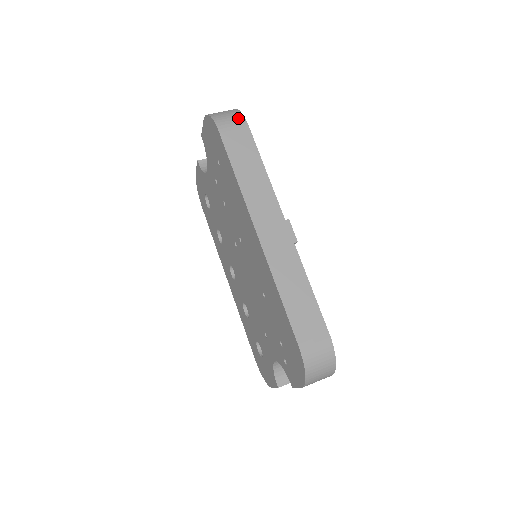
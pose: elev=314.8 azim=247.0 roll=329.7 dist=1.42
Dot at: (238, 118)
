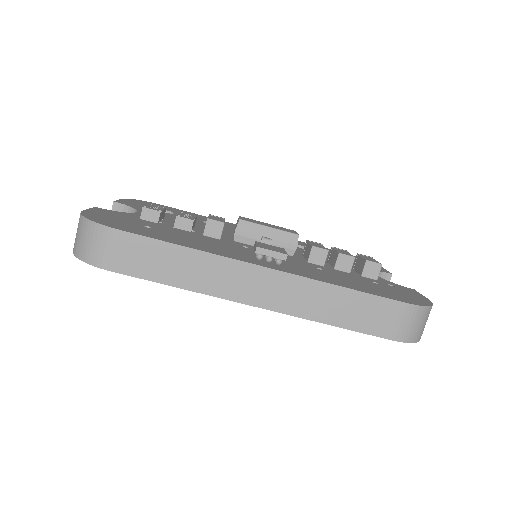
Dot at: (101, 234)
